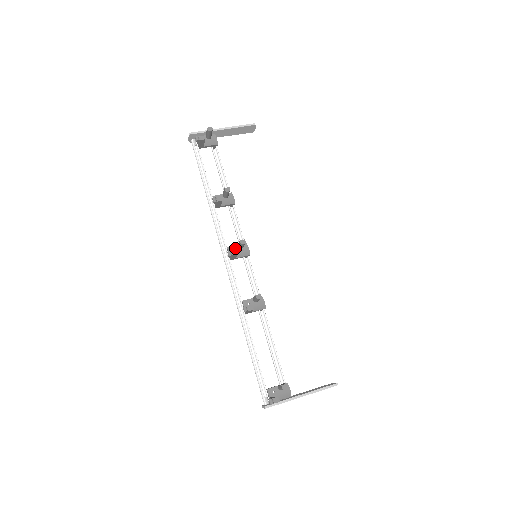
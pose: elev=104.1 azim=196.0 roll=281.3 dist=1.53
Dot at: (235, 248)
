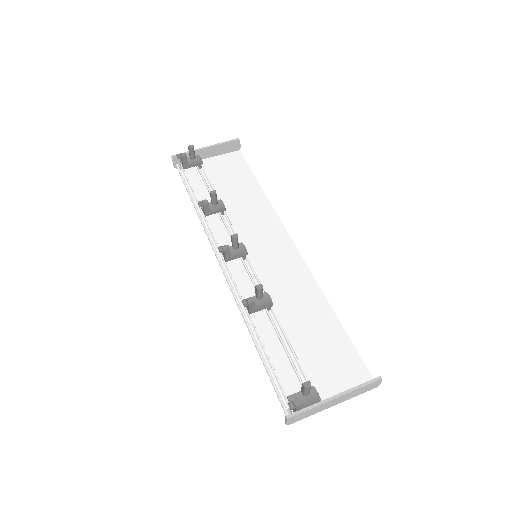
Dot at: (230, 249)
